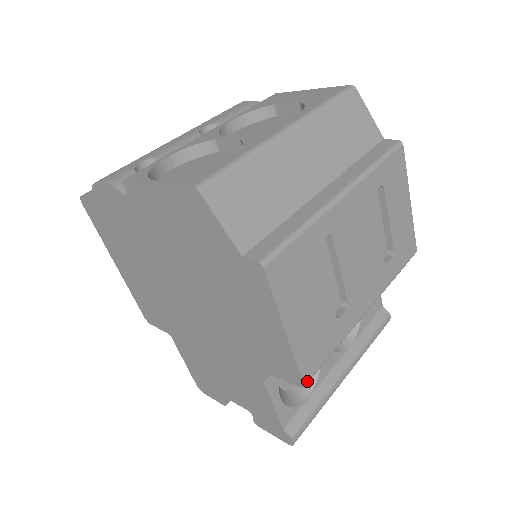
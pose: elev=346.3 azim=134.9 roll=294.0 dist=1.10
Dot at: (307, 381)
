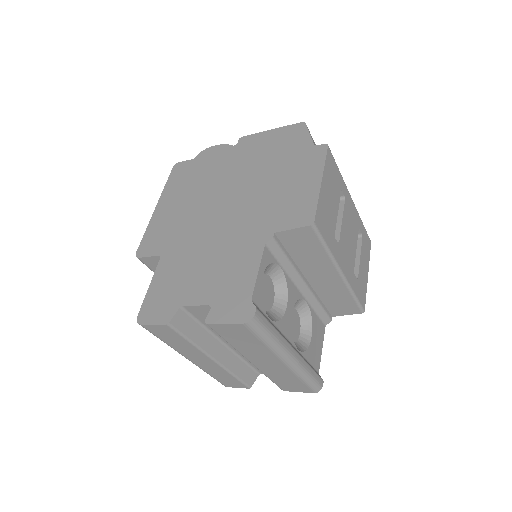
Dot at: (316, 224)
